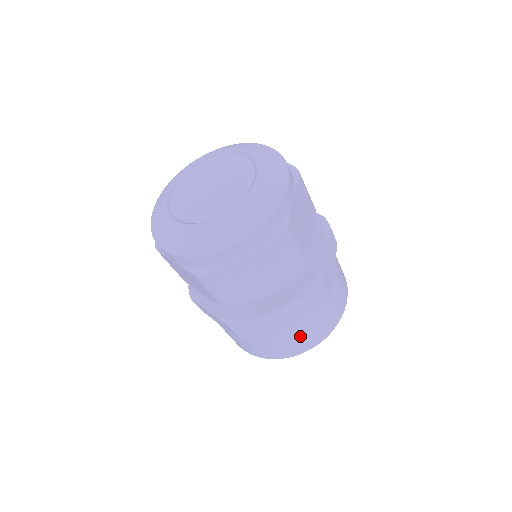
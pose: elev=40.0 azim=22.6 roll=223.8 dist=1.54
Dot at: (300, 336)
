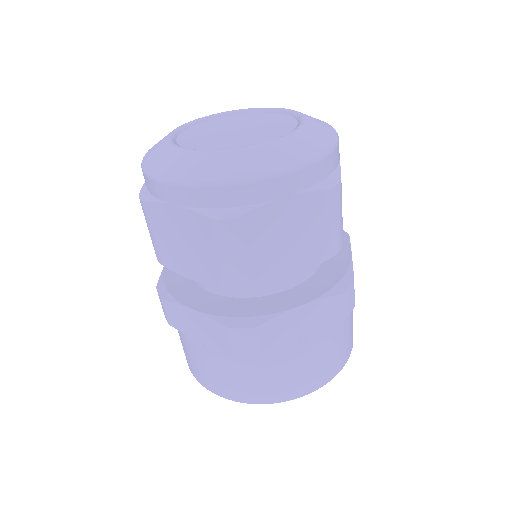
Dot at: (211, 367)
